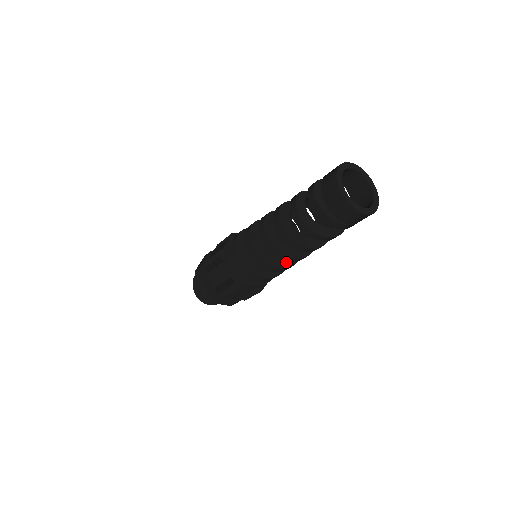
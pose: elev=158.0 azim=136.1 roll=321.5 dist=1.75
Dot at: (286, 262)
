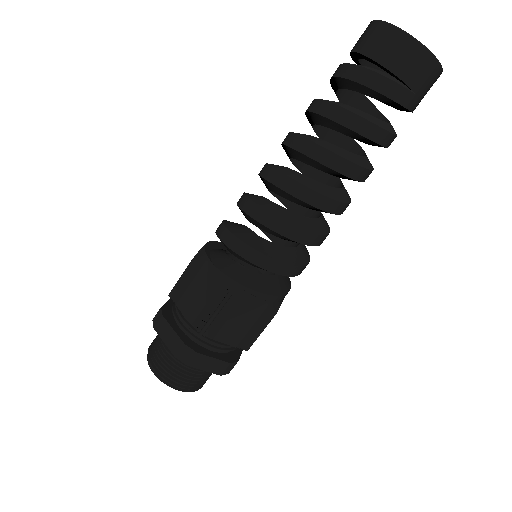
Dot at: (314, 226)
